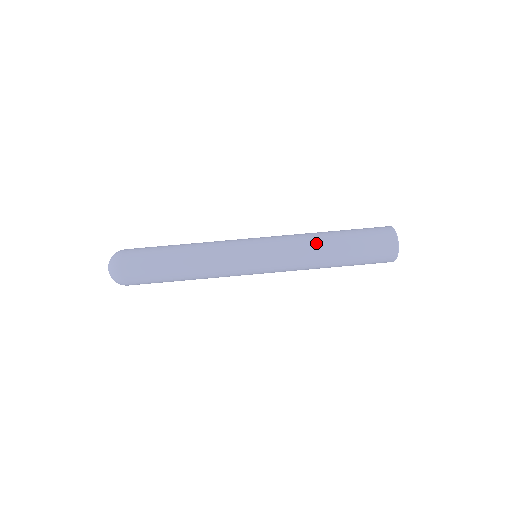
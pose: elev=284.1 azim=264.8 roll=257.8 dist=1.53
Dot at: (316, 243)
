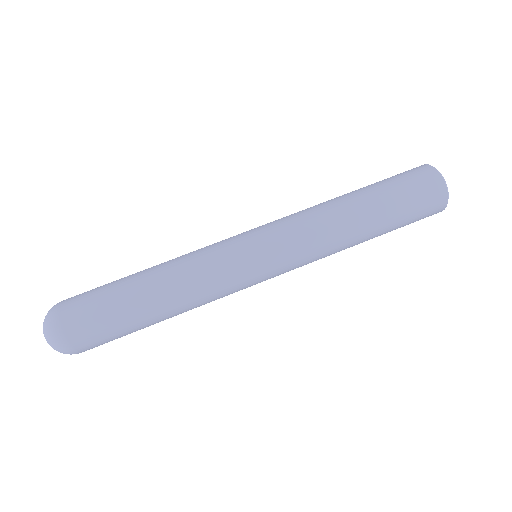
Dot at: (327, 202)
